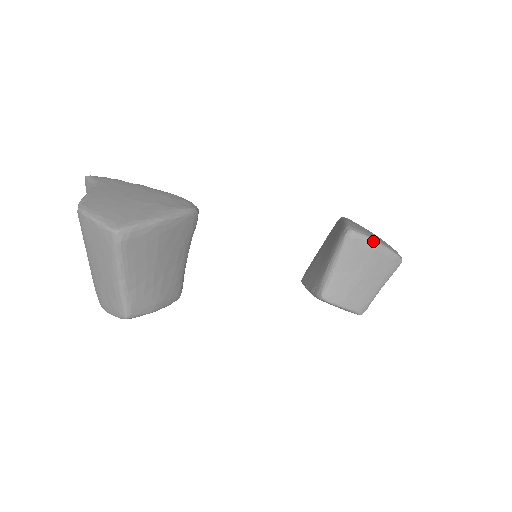
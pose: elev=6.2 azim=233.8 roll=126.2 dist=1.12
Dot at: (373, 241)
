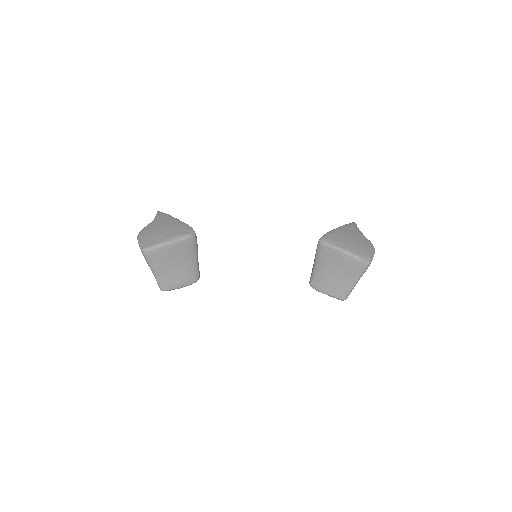
Dot at: (337, 249)
